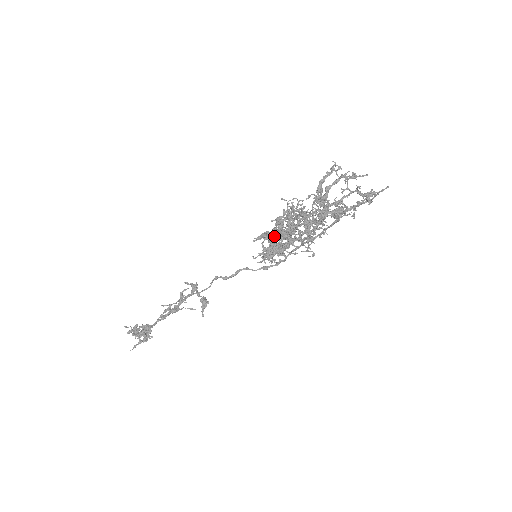
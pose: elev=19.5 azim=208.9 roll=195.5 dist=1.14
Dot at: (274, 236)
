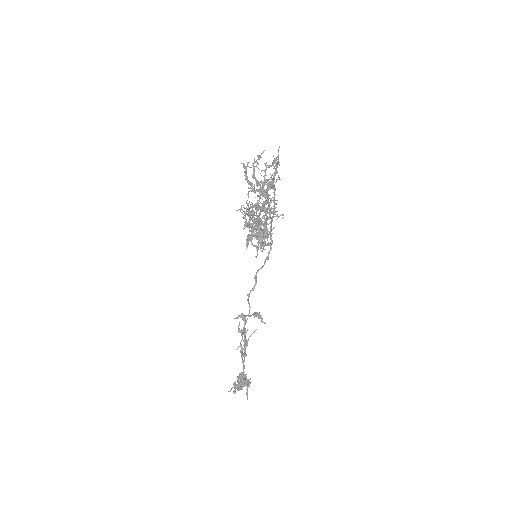
Dot at: (254, 233)
